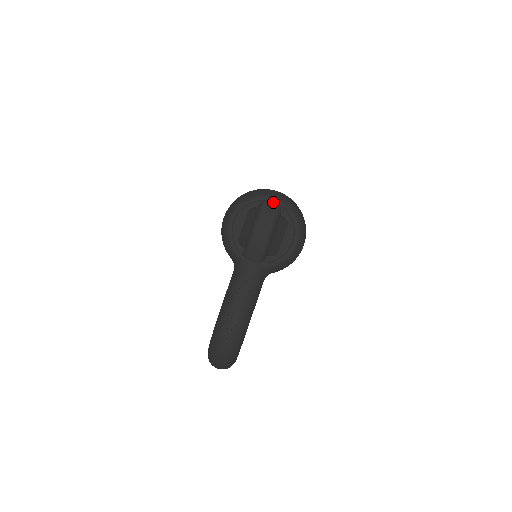
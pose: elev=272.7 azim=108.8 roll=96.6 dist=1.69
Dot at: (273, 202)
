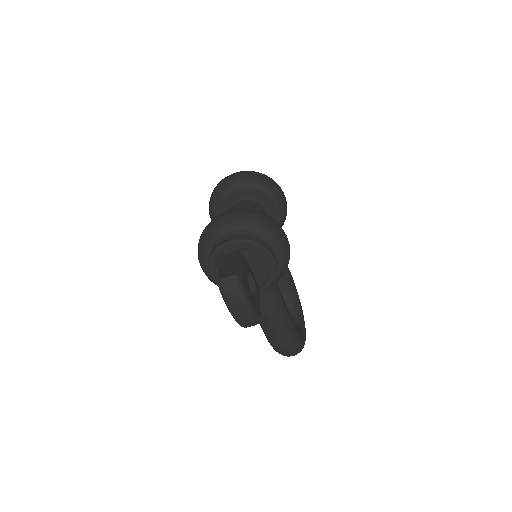
Dot at: (229, 242)
